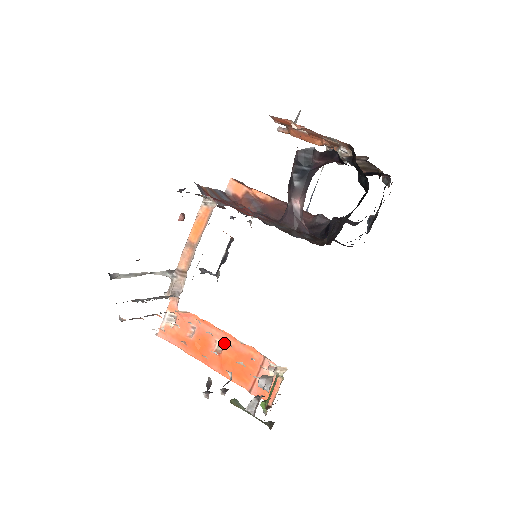
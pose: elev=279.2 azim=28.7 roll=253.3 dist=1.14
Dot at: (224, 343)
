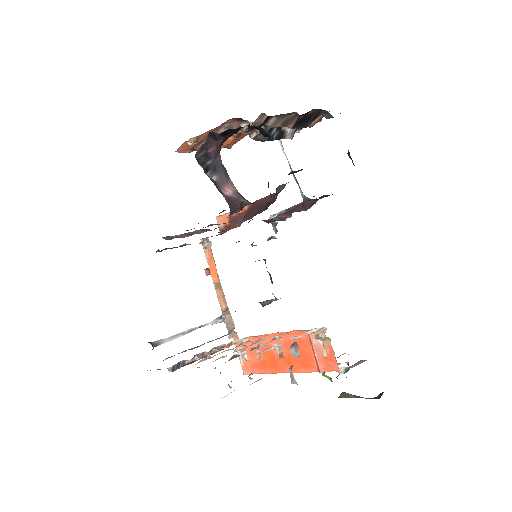
Dot at: occluded
